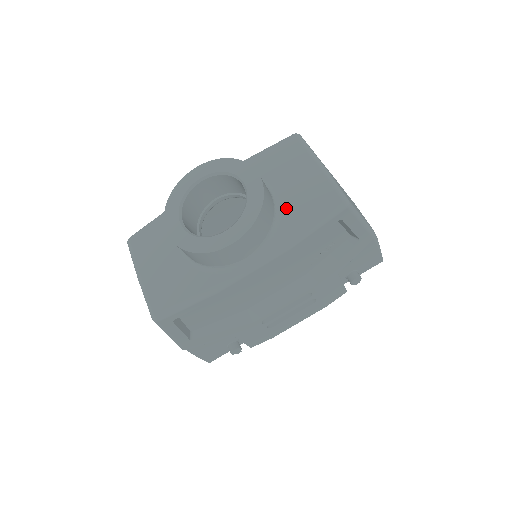
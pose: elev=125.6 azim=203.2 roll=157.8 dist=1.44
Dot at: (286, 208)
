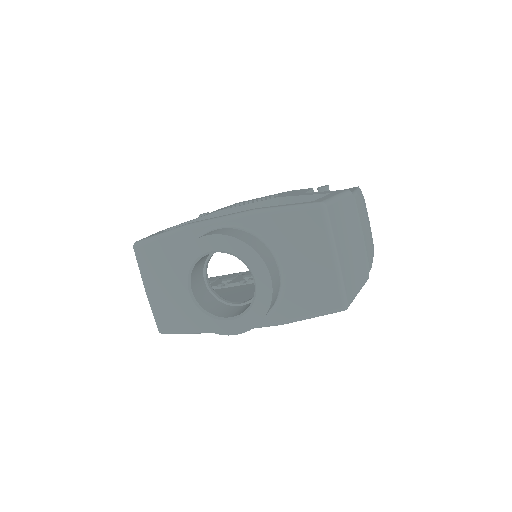
Dot at: (290, 290)
